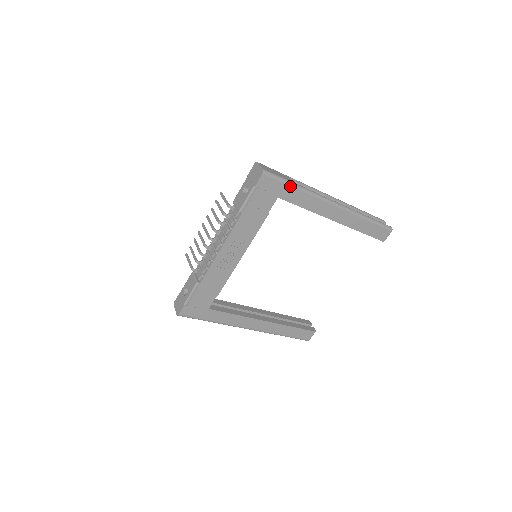
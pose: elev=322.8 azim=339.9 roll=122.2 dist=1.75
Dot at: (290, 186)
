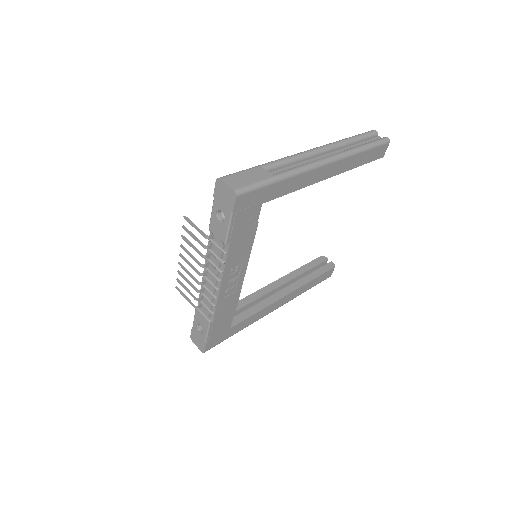
Dot at: (271, 184)
